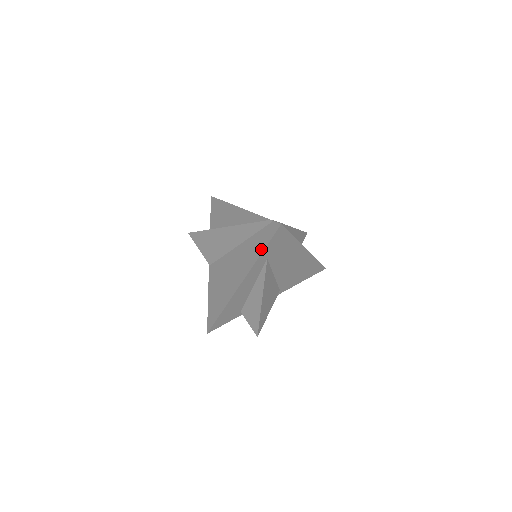
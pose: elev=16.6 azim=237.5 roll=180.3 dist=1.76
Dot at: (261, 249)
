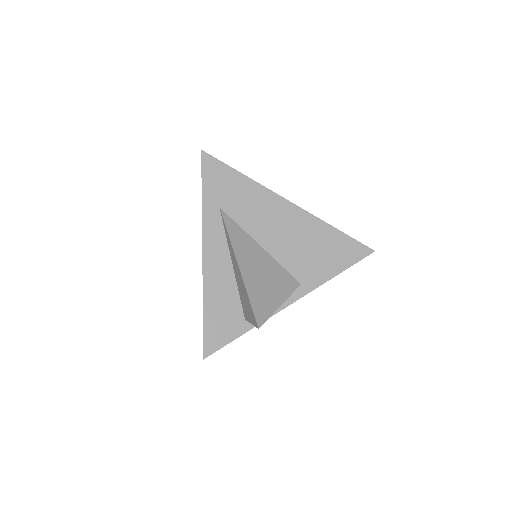
Dot at: (203, 195)
